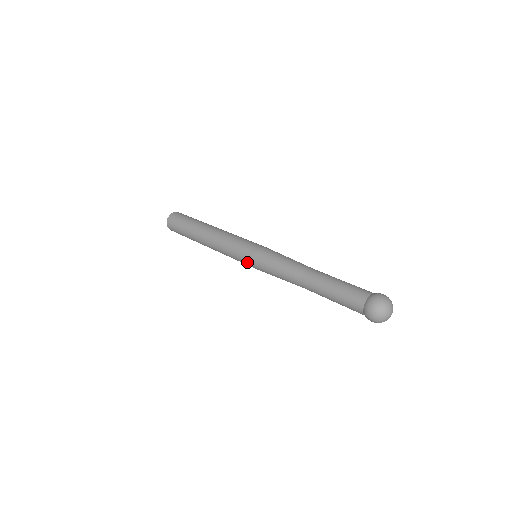
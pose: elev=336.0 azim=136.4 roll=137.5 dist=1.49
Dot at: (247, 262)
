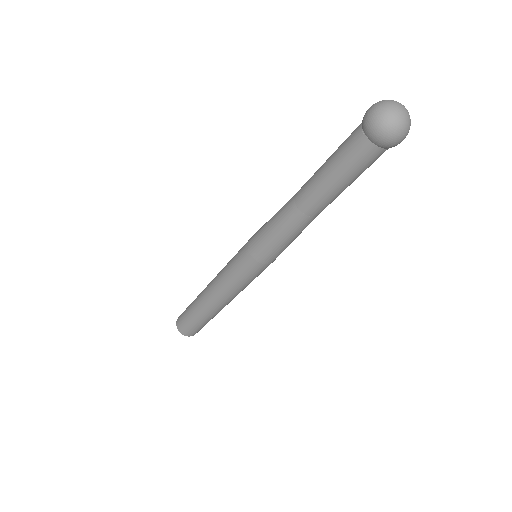
Dot at: (241, 251)
